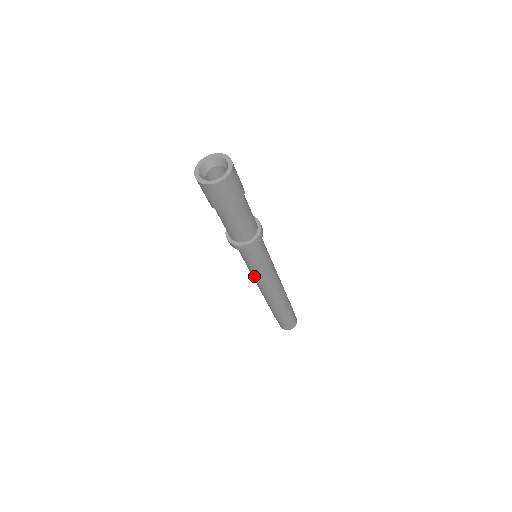
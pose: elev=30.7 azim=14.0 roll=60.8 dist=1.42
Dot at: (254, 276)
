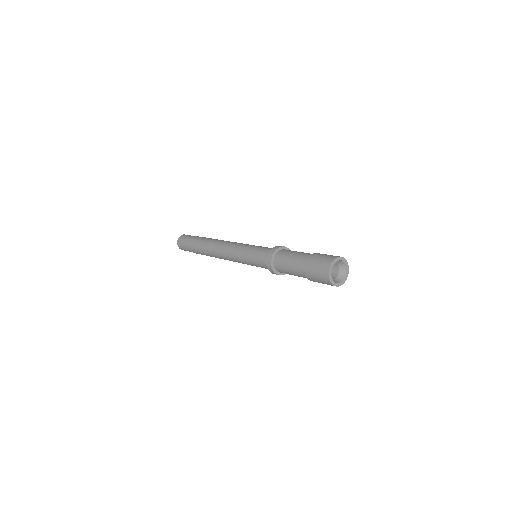
Dot at: occluded
